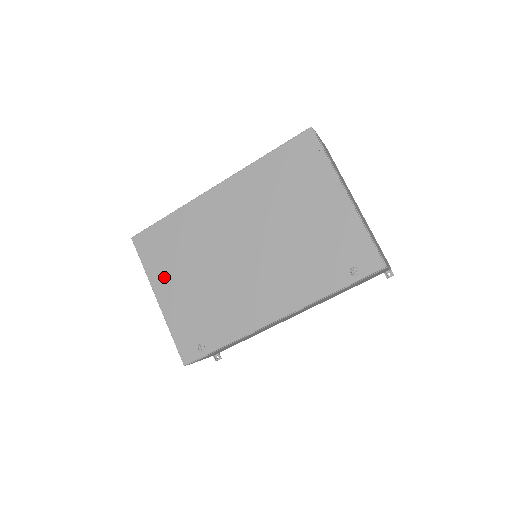
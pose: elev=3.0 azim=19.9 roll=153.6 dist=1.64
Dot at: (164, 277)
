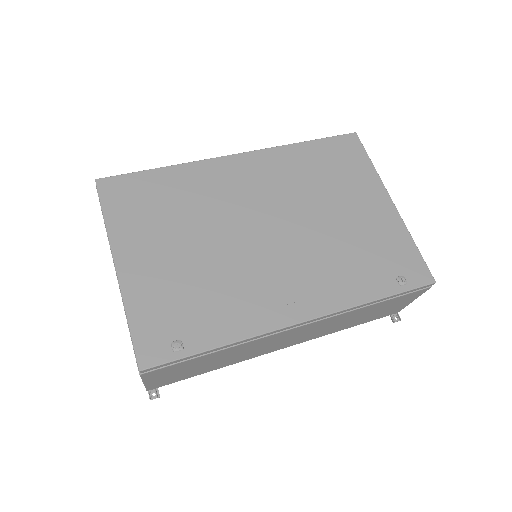
Dot at: (137, 238)
